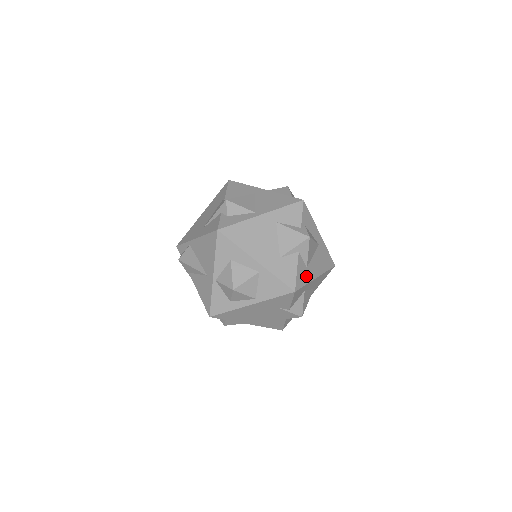
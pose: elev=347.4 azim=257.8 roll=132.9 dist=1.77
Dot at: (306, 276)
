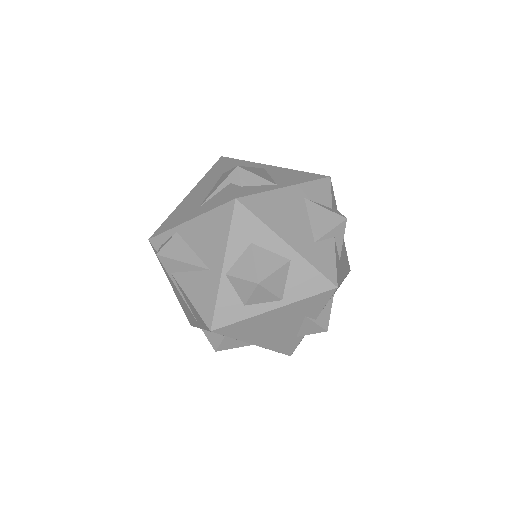
Dot at: (340, 272)
